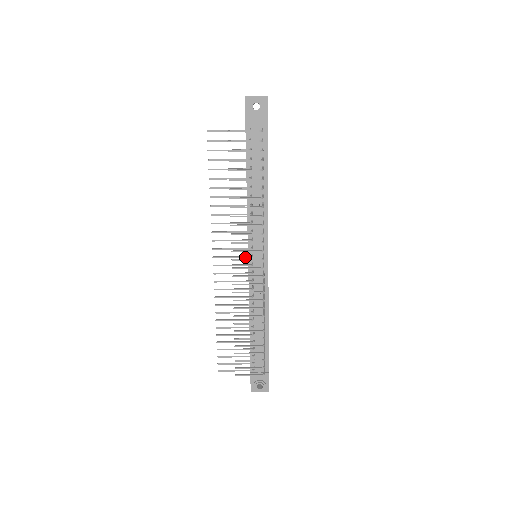
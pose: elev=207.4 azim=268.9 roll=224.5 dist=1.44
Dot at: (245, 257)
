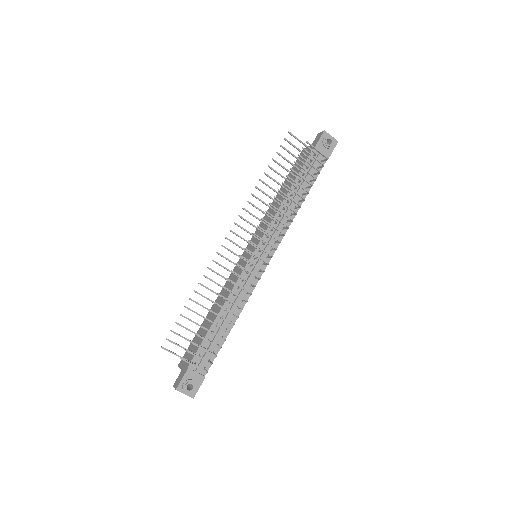
Dot at: (256, 247)
